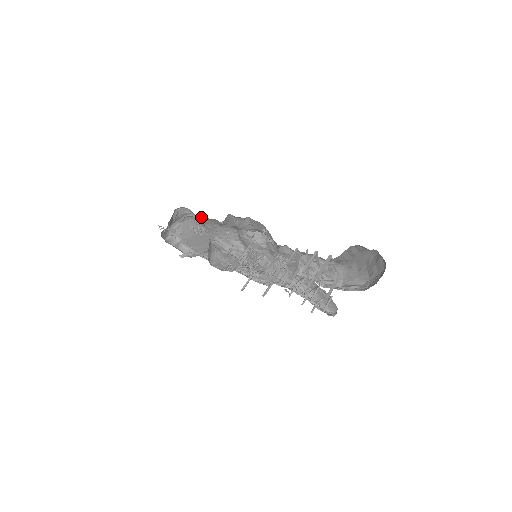
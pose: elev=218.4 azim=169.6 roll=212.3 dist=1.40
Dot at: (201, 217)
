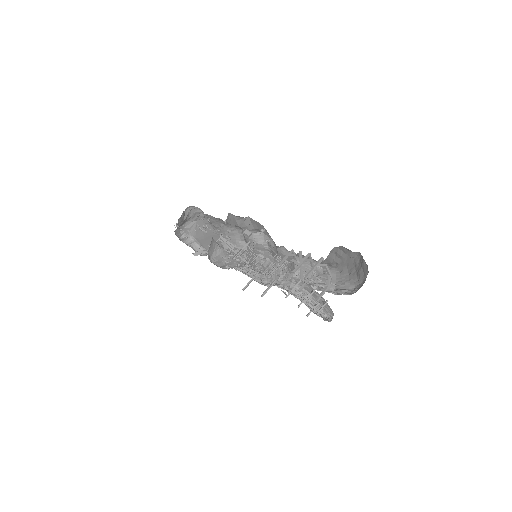
Dot at: (208, 216)
